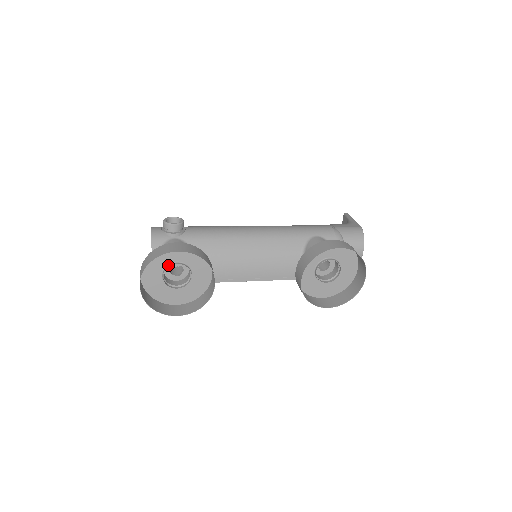
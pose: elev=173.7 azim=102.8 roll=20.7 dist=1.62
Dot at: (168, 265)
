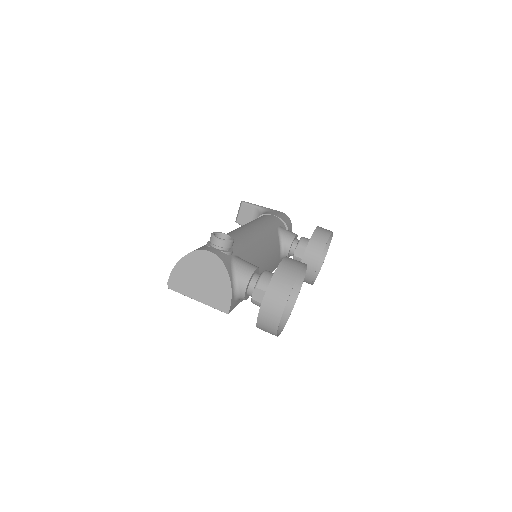
Dot at: occluded
